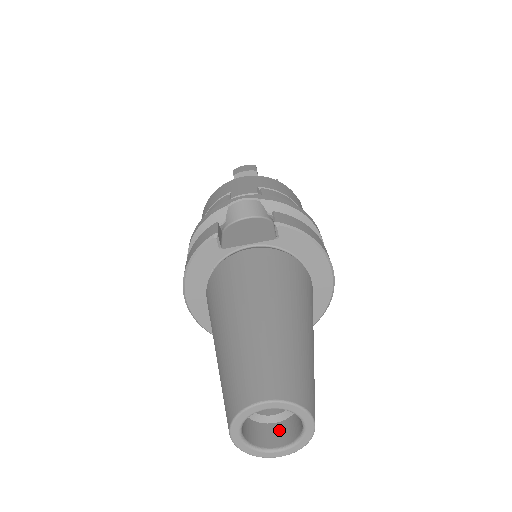
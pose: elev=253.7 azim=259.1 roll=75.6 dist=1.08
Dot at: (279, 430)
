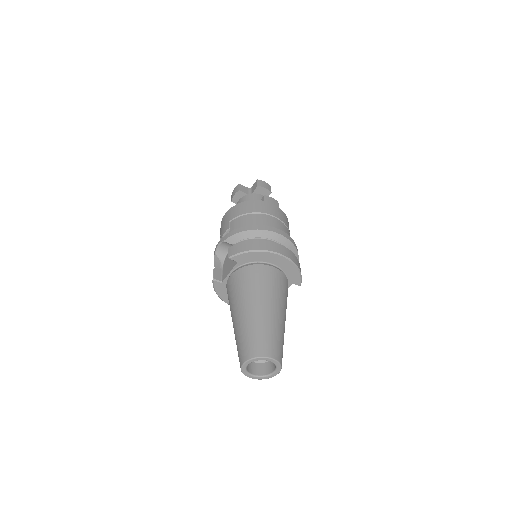
Dot at: occluded
